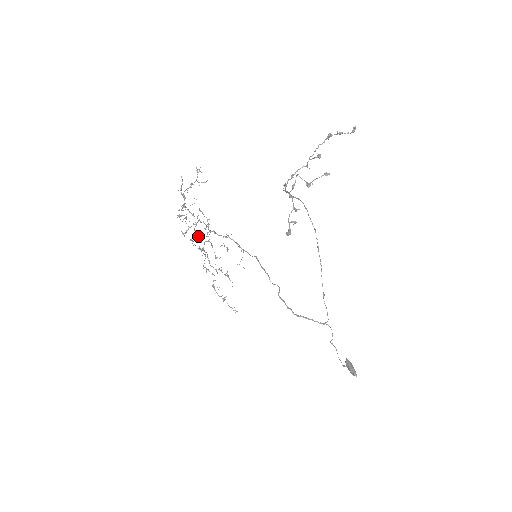
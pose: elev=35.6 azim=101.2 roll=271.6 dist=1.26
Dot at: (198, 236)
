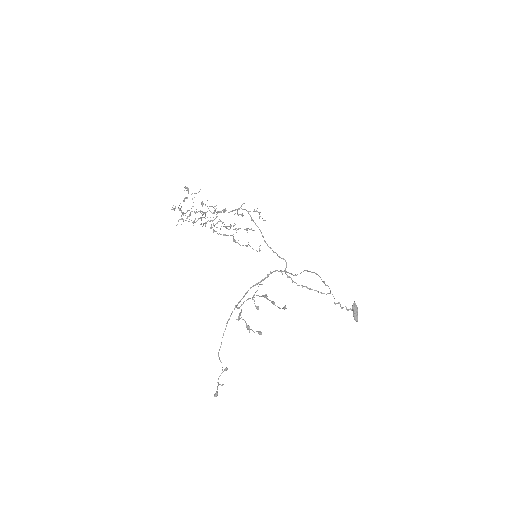
Dot at: (207, 221)
